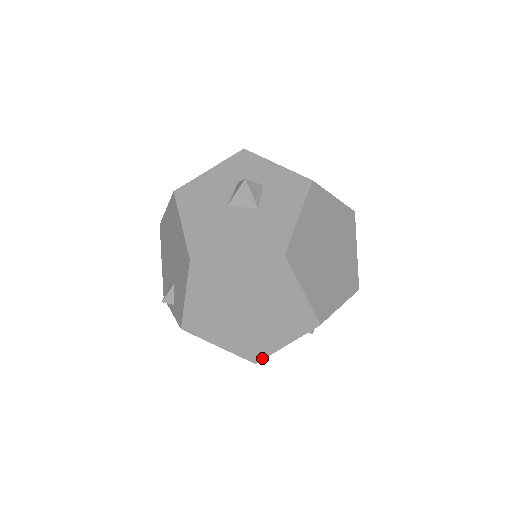
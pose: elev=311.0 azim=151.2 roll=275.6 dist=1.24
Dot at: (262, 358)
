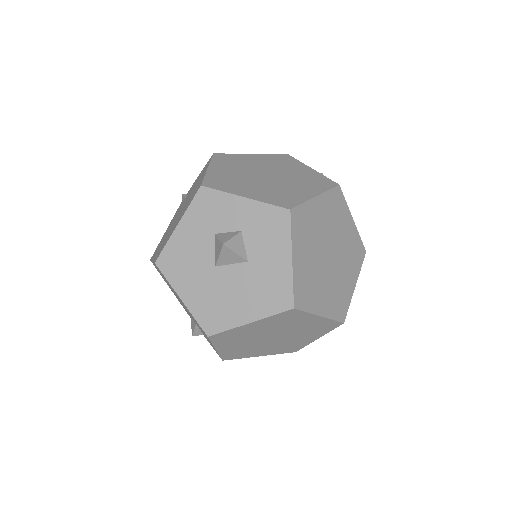
Dot at: occluded
